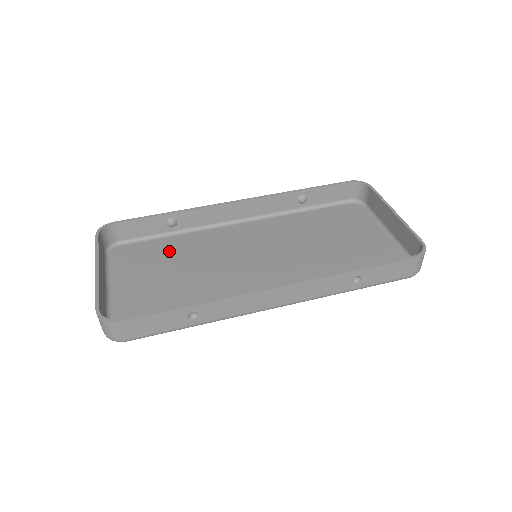
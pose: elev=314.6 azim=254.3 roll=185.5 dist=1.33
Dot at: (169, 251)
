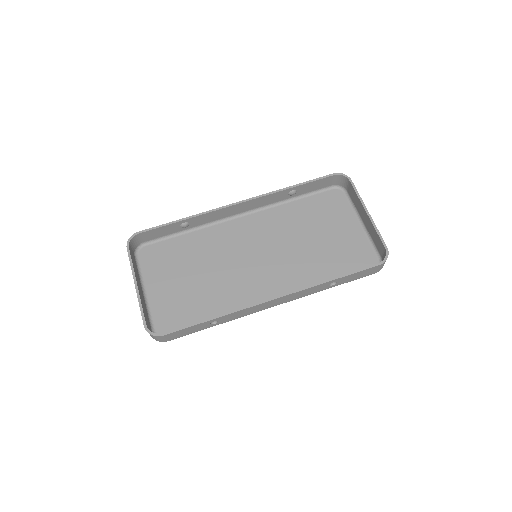
Dot at: (186, 251)
